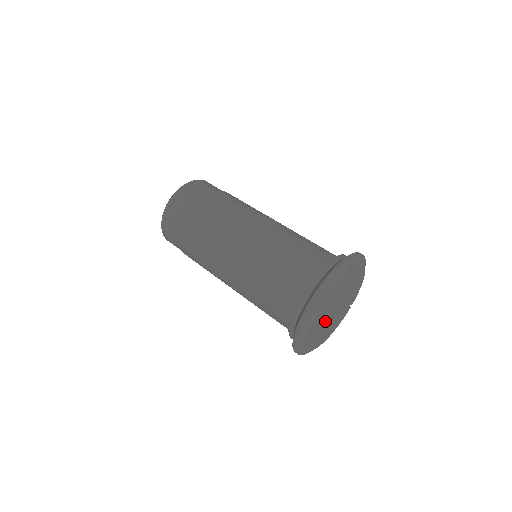
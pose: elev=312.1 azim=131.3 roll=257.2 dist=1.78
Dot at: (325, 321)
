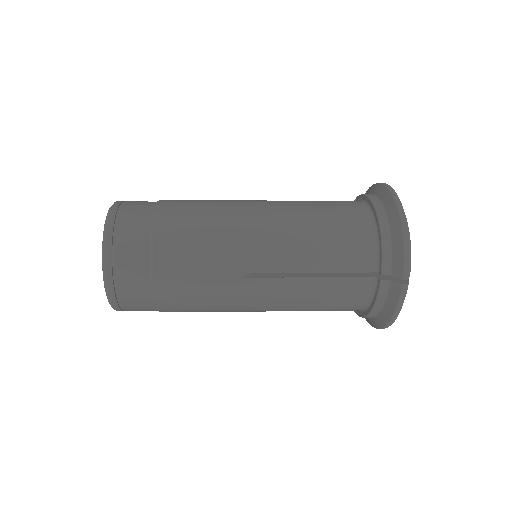
Dot at: occluded
